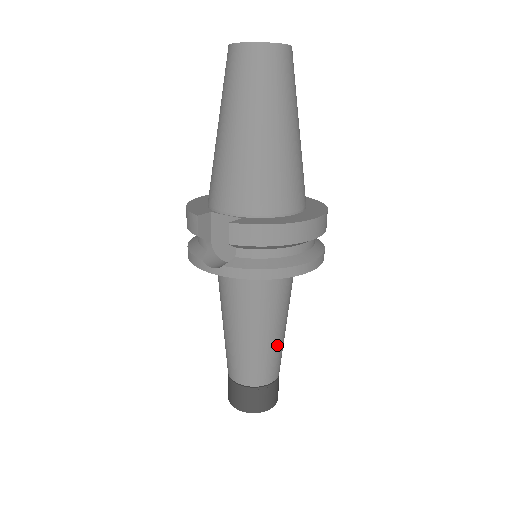
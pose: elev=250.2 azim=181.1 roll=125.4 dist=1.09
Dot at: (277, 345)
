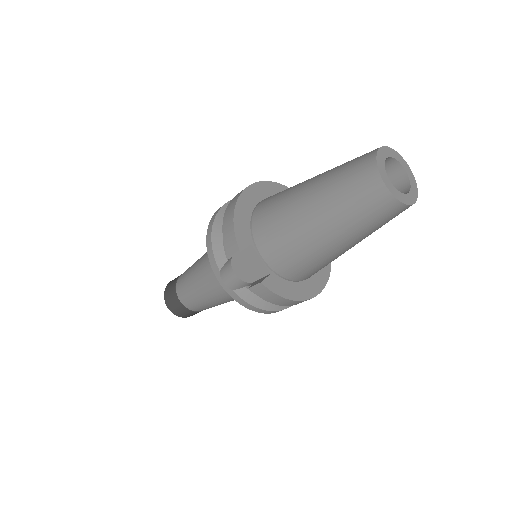
Dot at: occluded
